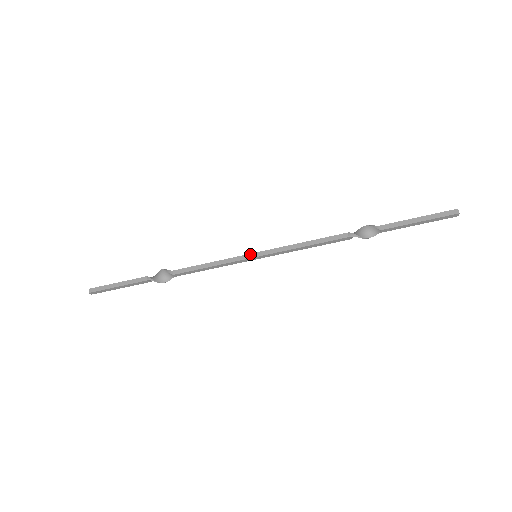
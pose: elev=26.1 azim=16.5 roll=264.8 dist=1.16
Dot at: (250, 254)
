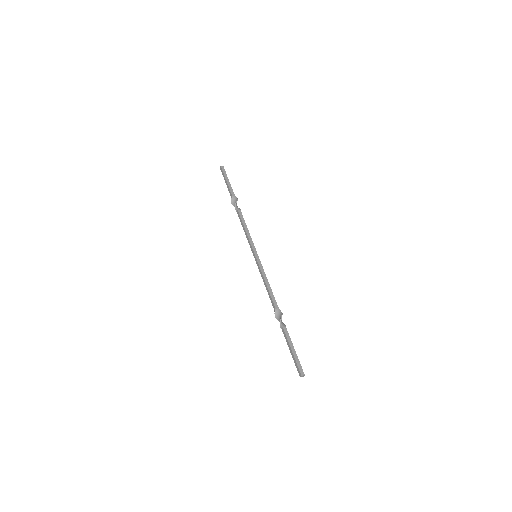
Dot at: (254, 253)
